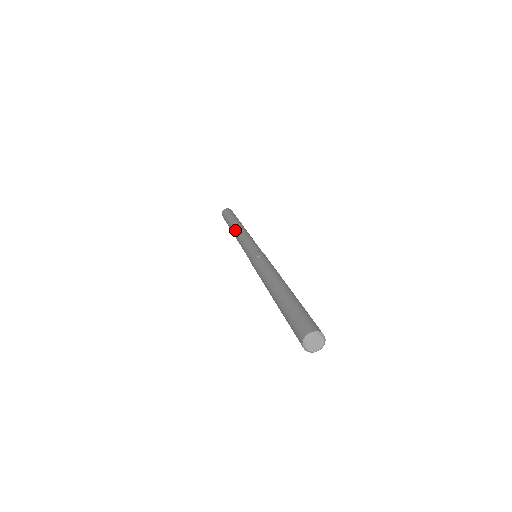
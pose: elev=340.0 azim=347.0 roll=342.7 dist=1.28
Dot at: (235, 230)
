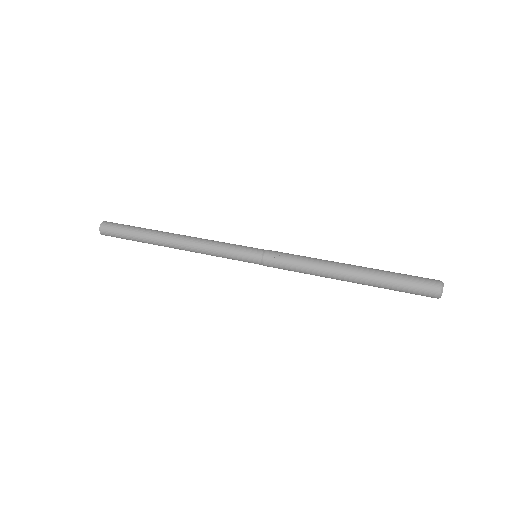
Dot at: (179, 245)
